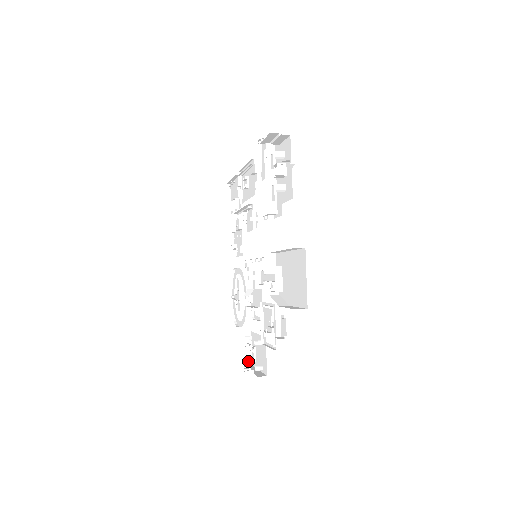
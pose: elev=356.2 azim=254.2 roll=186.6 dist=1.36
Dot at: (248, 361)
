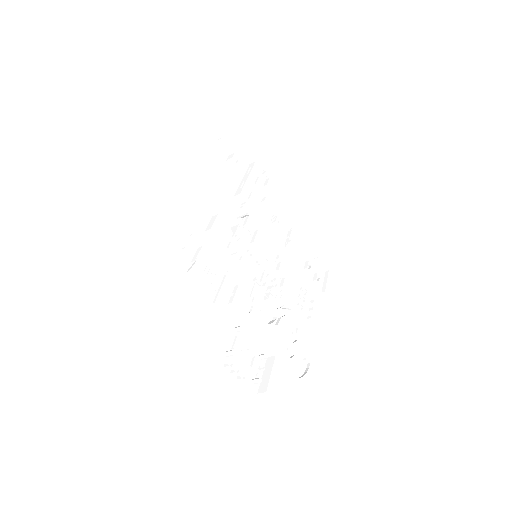
Dot at: (254, 379)
